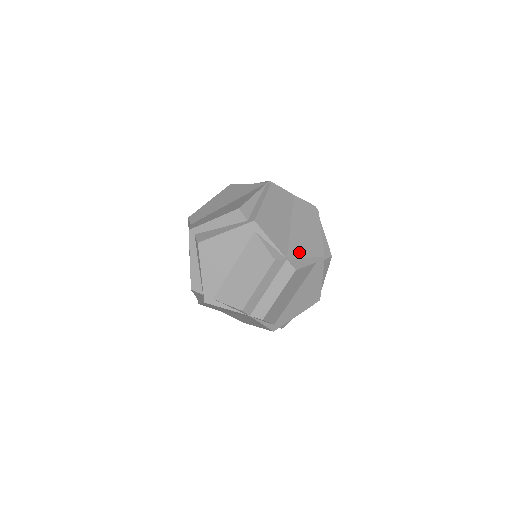
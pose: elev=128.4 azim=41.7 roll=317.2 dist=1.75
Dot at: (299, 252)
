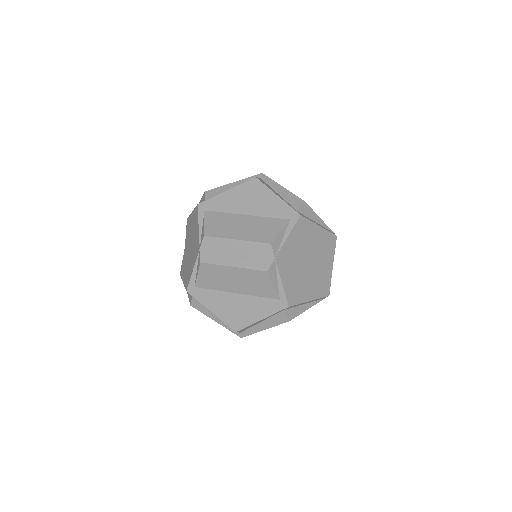
Dot at: (285, 273)
